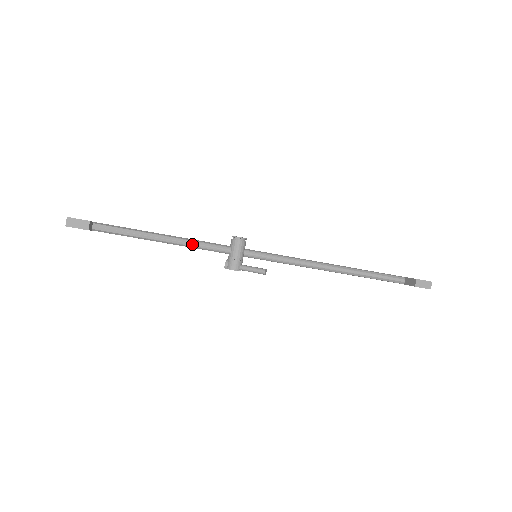
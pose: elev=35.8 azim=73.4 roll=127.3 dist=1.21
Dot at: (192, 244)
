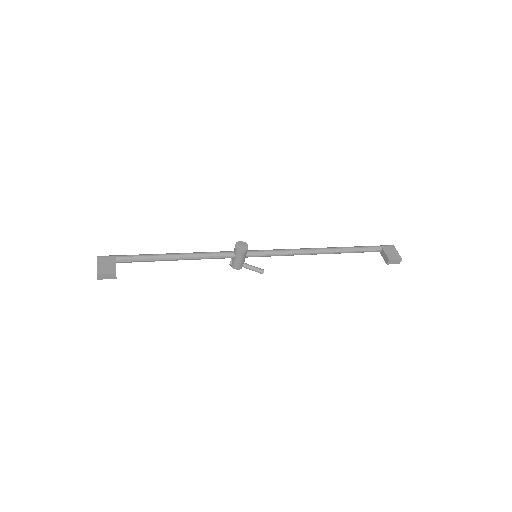
Dot at: occluded
